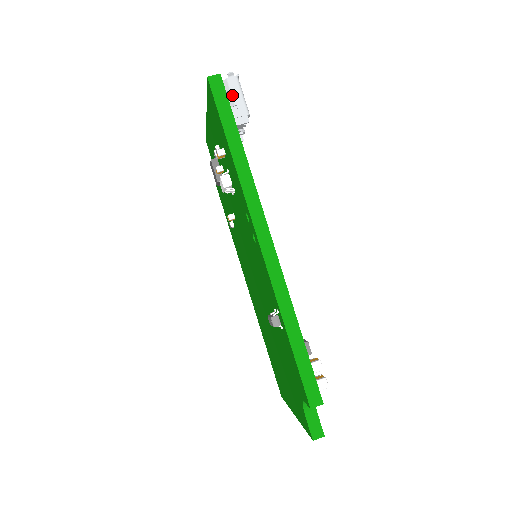
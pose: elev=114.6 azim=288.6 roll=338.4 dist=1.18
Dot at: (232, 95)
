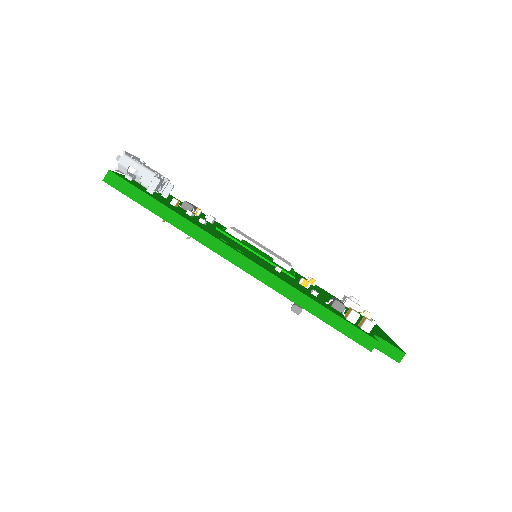
Dot at: (134, 168)
